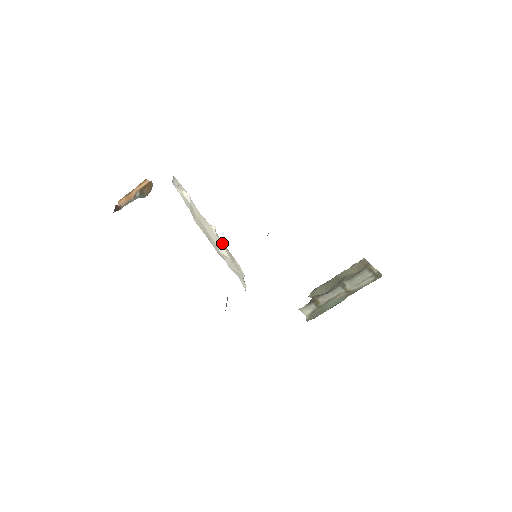
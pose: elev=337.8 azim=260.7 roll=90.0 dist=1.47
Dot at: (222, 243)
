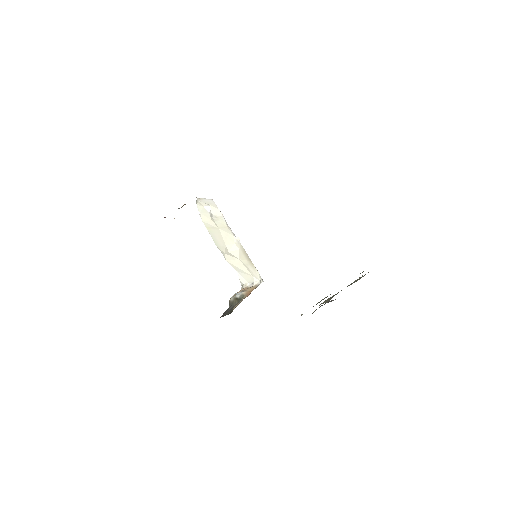
Dot at: (242, 251)
